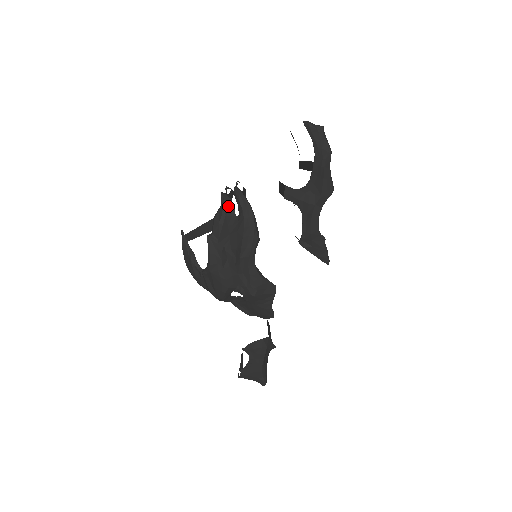
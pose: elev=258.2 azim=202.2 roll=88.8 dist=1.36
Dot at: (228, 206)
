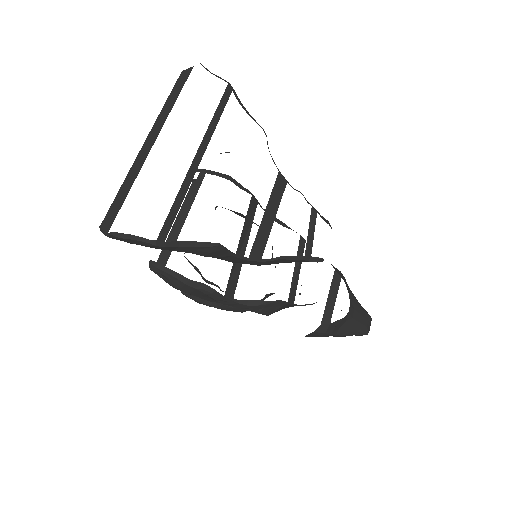
Dot at: (163, 277)
